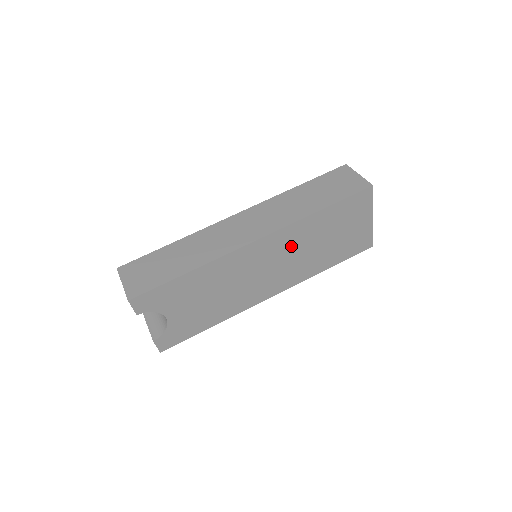
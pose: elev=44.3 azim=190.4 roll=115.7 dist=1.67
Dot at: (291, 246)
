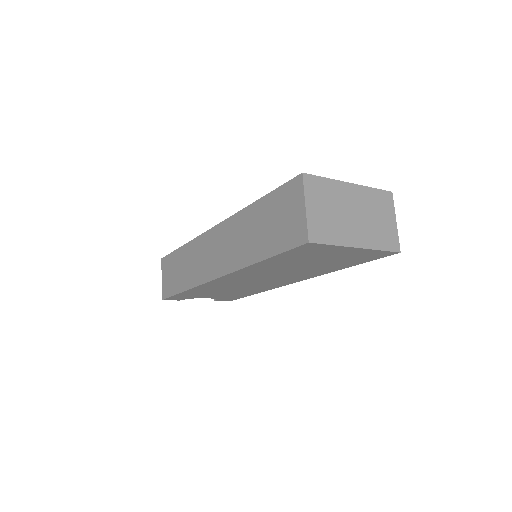
Dot at: (262, 273)
